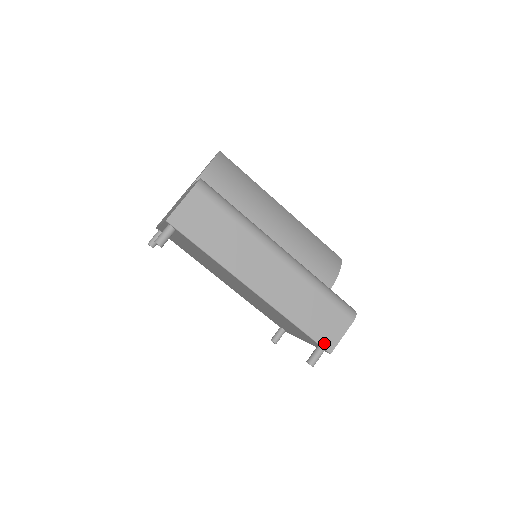
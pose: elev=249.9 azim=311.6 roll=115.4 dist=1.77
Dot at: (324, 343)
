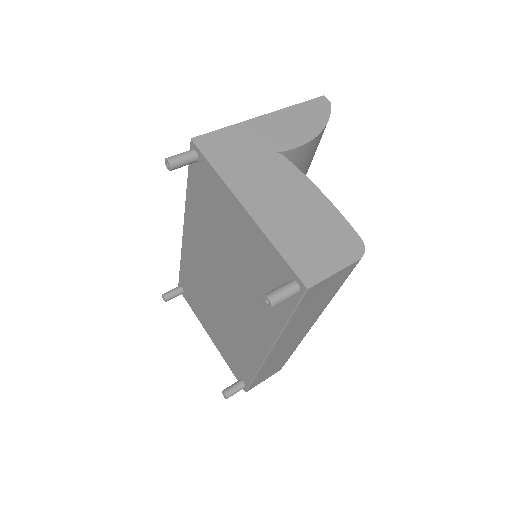
Dot at: (252, 386)
